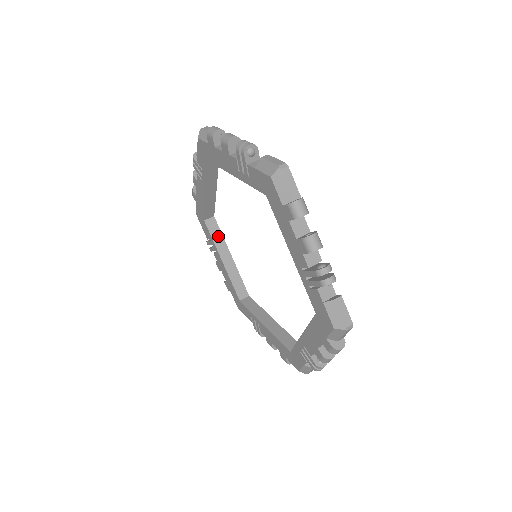
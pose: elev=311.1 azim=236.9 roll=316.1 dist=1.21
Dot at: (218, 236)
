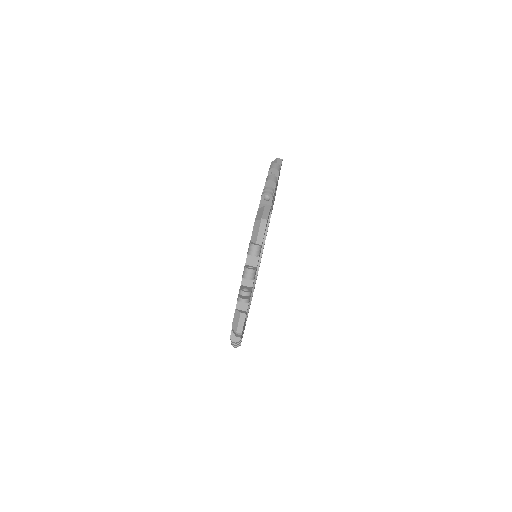
Dot at: occluded
